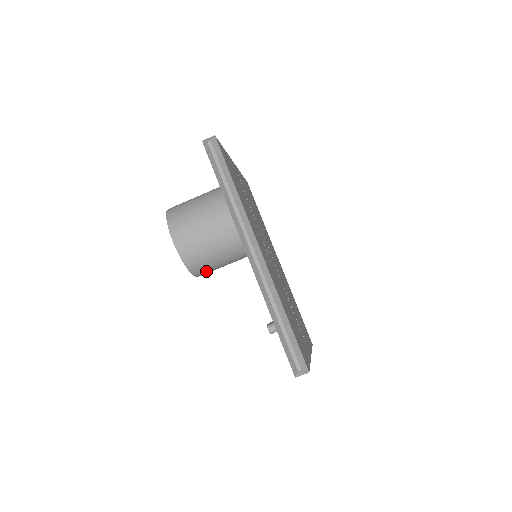
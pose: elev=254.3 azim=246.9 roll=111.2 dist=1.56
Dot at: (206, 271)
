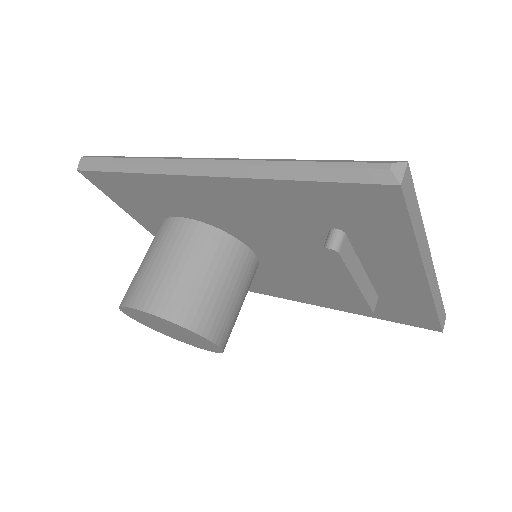
Dot at: (216, 321)
